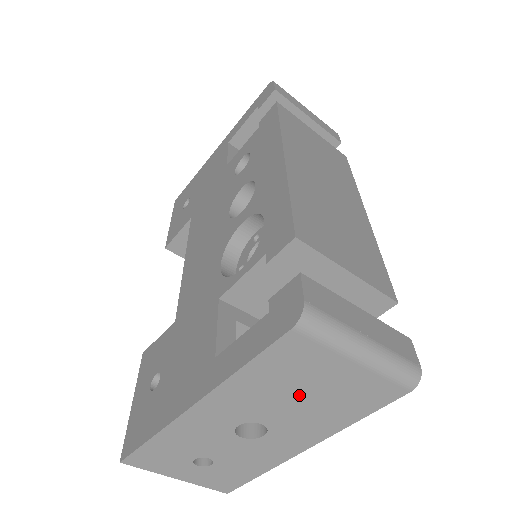
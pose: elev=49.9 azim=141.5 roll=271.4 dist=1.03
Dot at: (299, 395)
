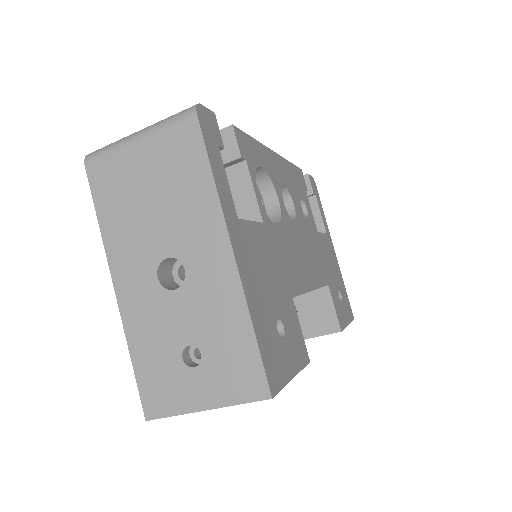
Dot at: (149, 203)
